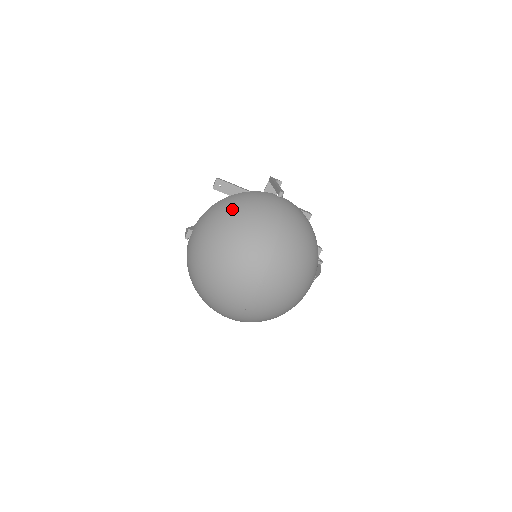
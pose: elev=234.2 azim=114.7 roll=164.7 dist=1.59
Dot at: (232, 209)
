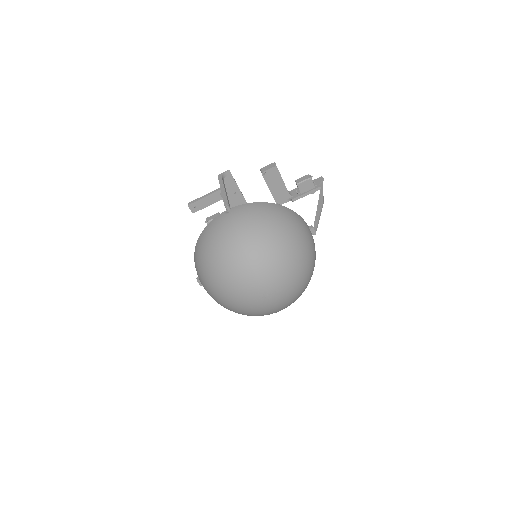
Dot at: (204, 259)
